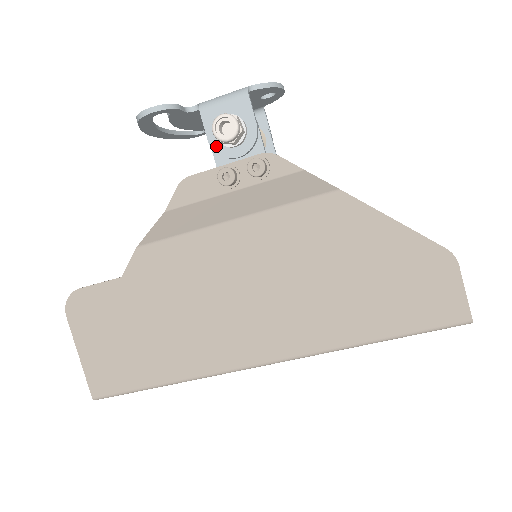
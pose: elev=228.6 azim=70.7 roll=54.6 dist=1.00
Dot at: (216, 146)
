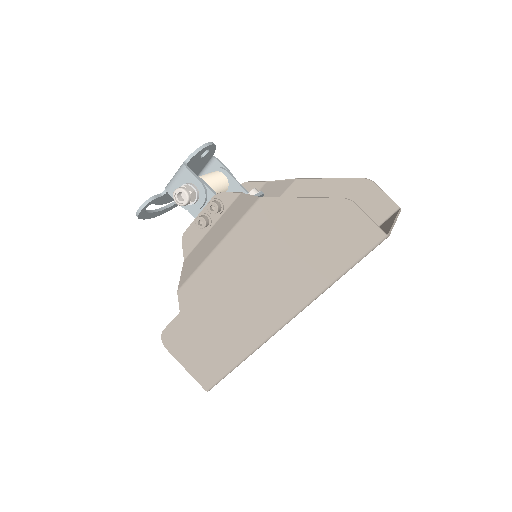
Dot at: (187, 207)
